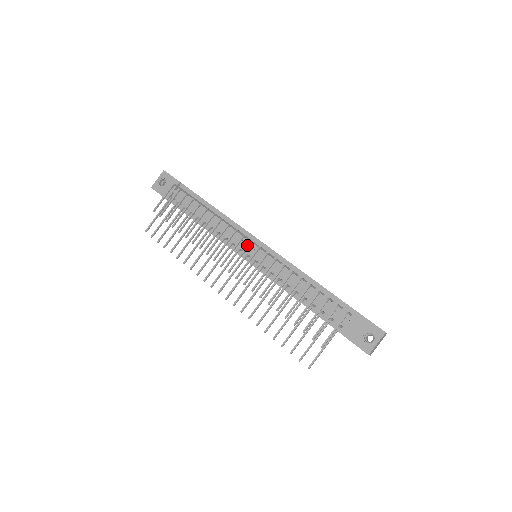
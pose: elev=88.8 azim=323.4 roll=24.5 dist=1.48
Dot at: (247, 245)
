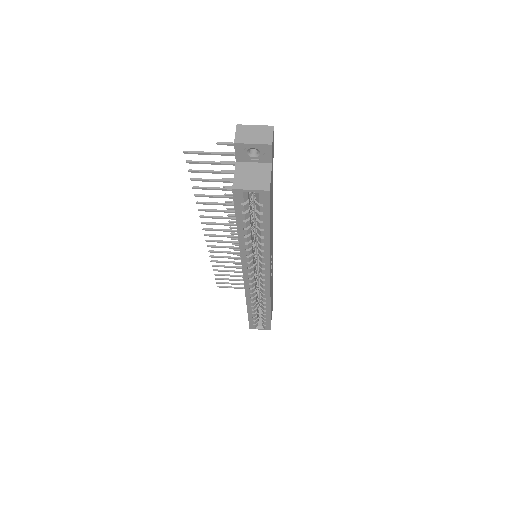
Dot at: occluded
